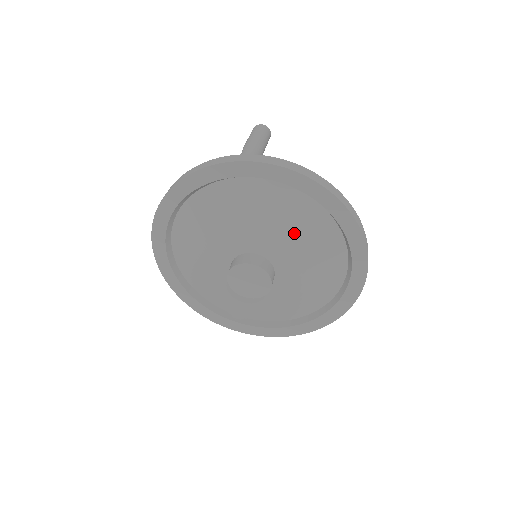
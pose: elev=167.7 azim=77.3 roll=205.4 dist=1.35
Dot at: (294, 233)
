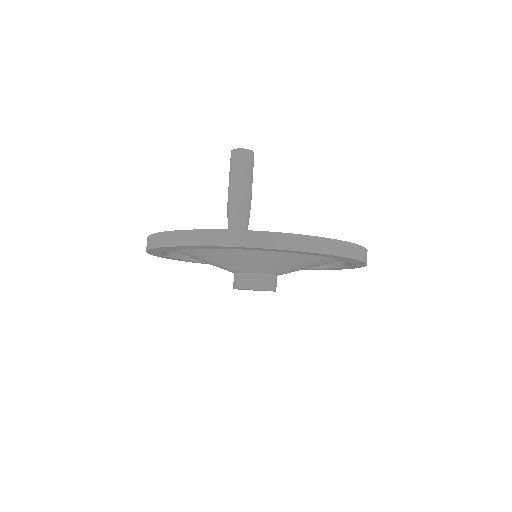
Dot at: (294, 262)
